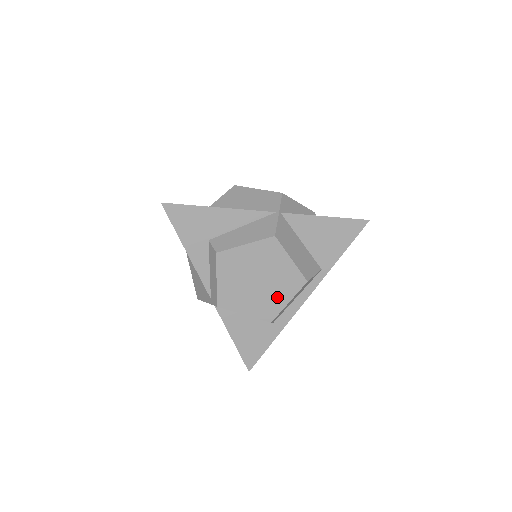
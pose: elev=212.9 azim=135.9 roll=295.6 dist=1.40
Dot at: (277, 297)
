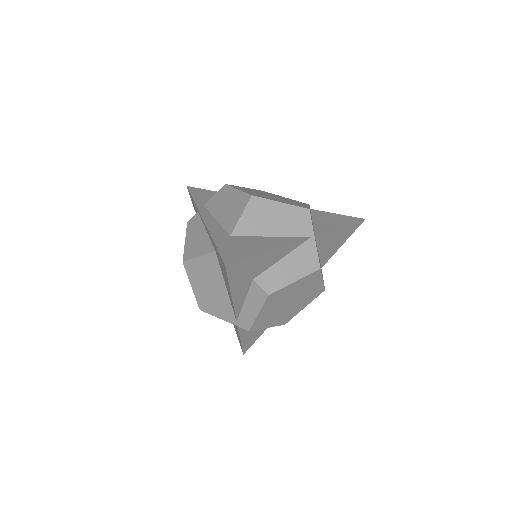
Dot at: (298, 307)
